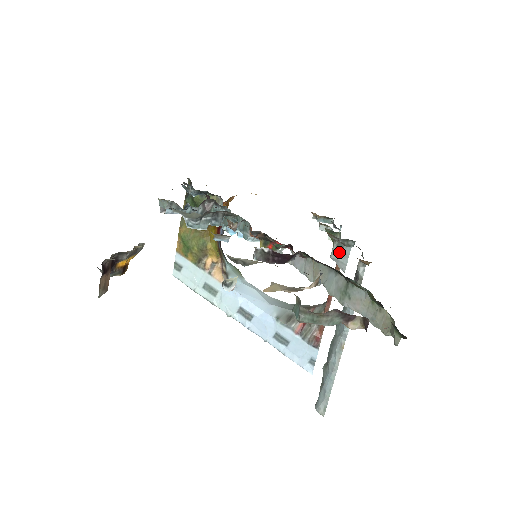
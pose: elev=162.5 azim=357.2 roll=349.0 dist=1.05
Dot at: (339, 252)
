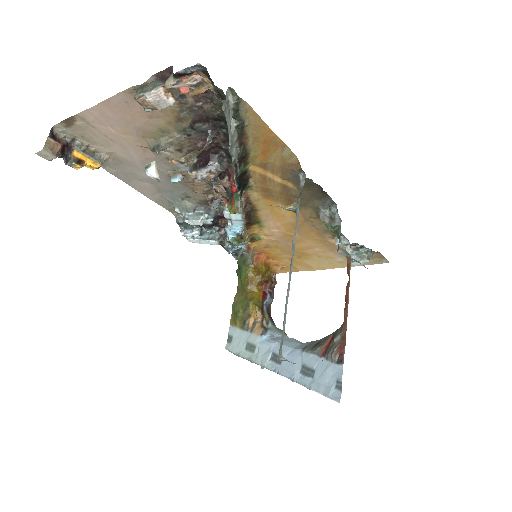
Dot at: occluded
